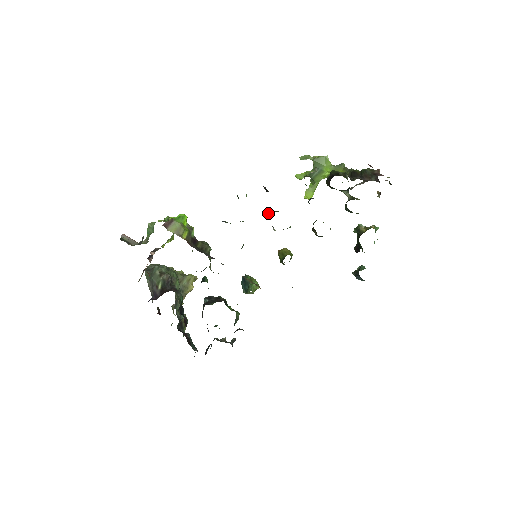
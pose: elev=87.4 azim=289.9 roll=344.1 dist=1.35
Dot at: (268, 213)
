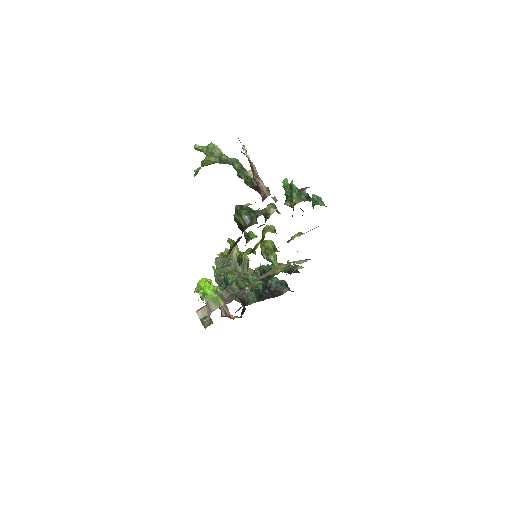
Dot at: (237, 261)
